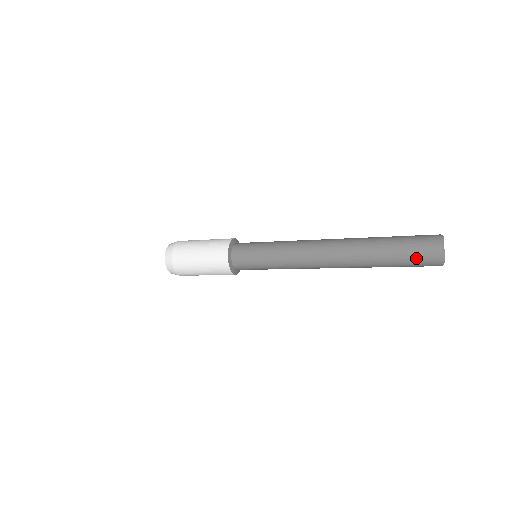
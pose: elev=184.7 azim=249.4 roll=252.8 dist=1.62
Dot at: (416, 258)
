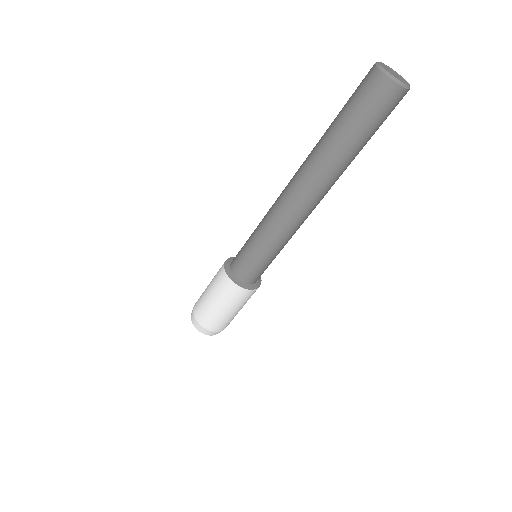
Dot at: (354, 92)
